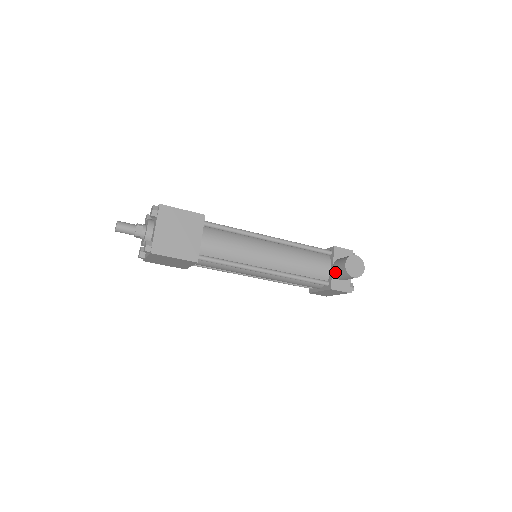
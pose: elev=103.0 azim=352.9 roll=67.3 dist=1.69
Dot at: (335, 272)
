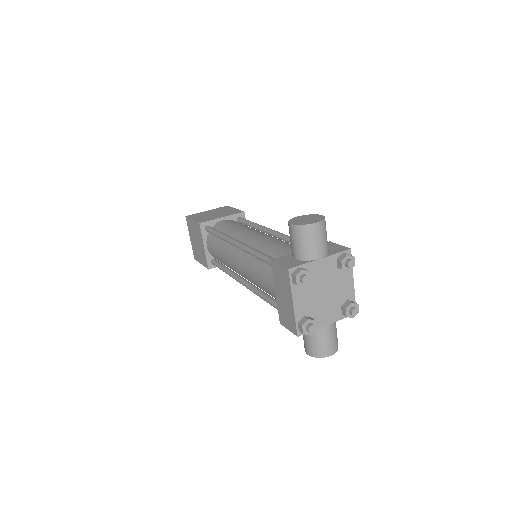
Dot at: occluded
